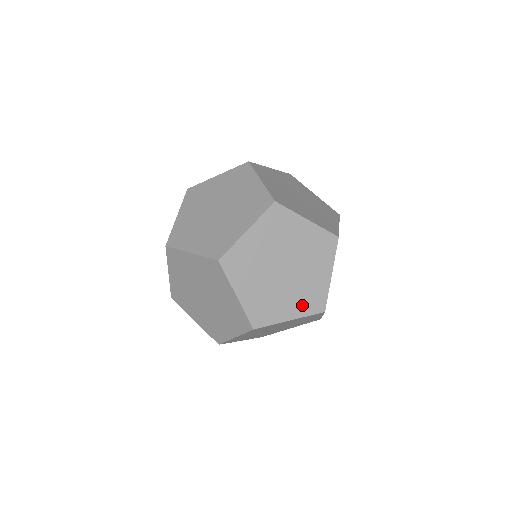
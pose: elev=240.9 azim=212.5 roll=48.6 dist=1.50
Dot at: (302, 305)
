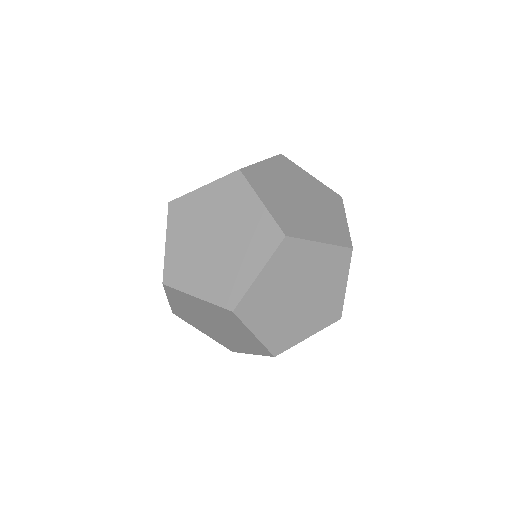
Dot at: (251, 348)
